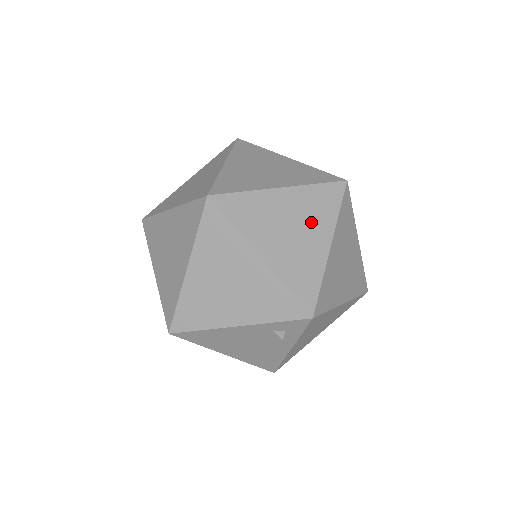
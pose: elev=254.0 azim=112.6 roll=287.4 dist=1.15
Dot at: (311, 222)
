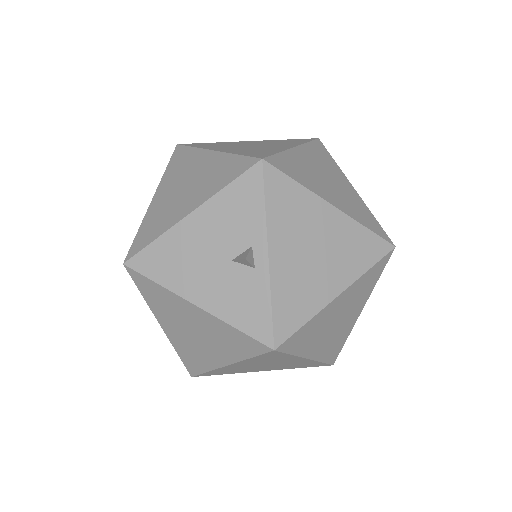
Dot at: (276, 362)
